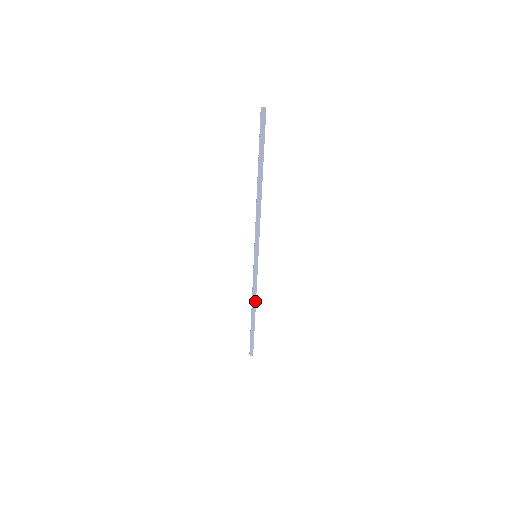
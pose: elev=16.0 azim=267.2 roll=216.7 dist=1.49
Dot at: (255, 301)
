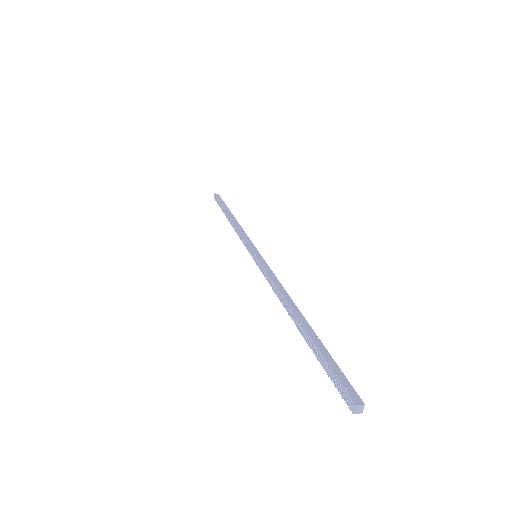
Dot at: occluded
